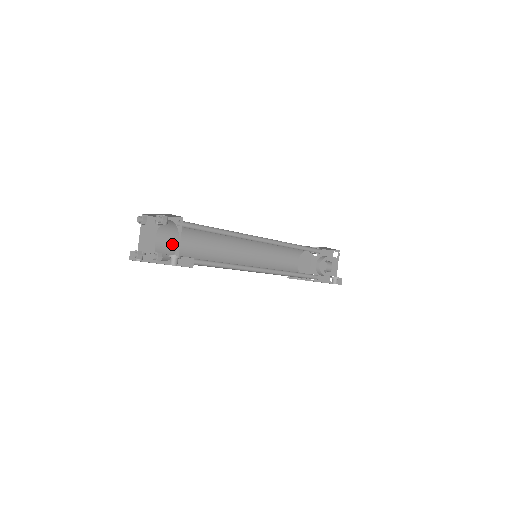
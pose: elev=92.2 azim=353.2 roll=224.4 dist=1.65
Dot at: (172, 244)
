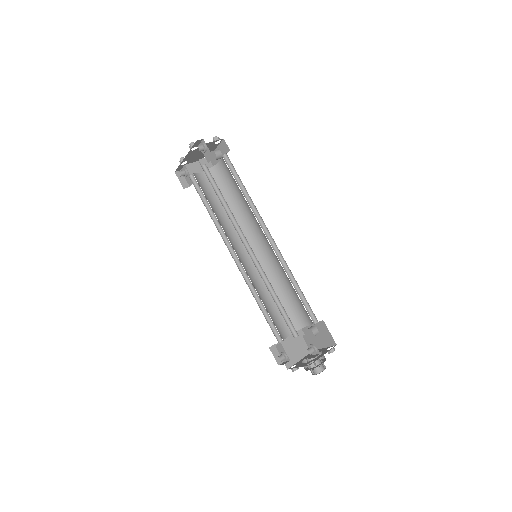
Dot at: (208, 187)
